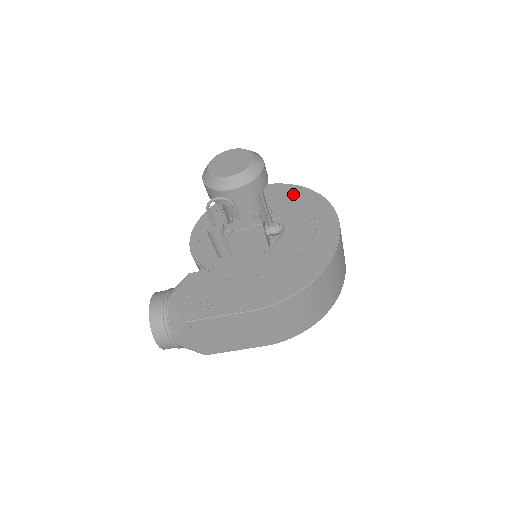
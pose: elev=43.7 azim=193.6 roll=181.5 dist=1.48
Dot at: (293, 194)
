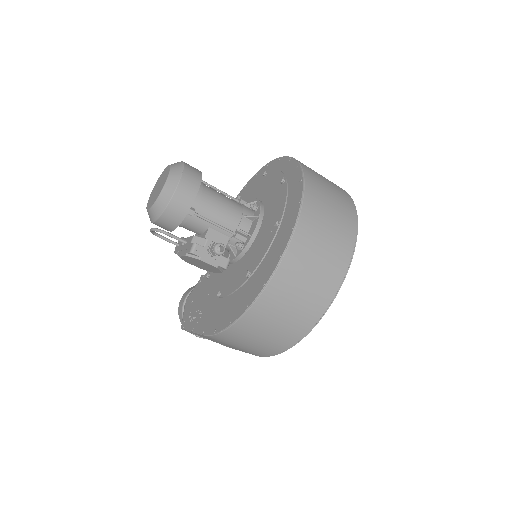
Dot at: (283, 179)
